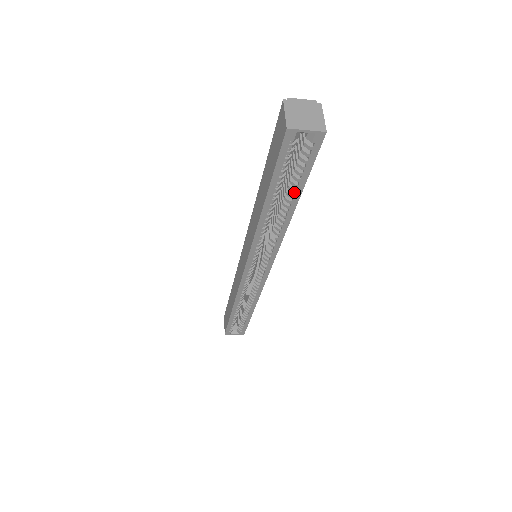
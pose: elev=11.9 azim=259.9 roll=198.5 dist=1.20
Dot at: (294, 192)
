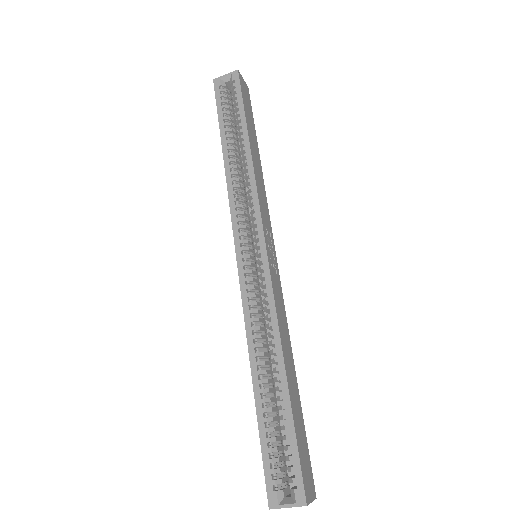
Dot at: (240, 125)
